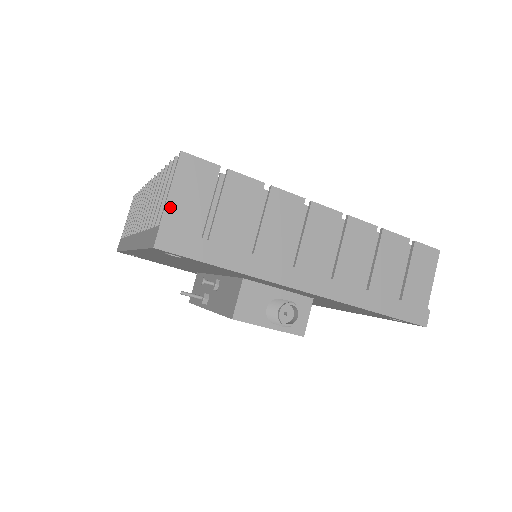
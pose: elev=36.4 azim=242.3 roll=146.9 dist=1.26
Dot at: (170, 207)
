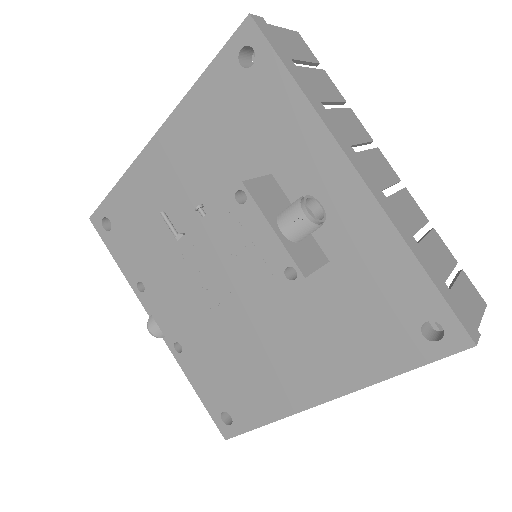
Dot at: (274, 29)
